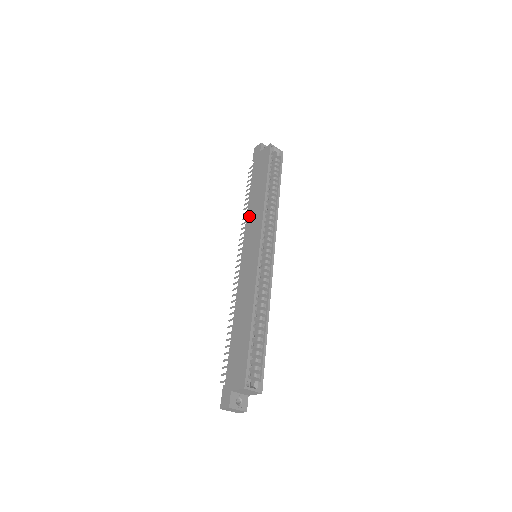
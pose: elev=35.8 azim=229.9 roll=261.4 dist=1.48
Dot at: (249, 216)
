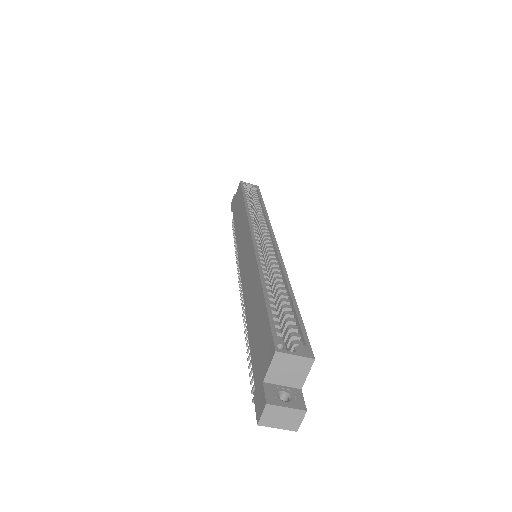
Dot at: (237, 236)
